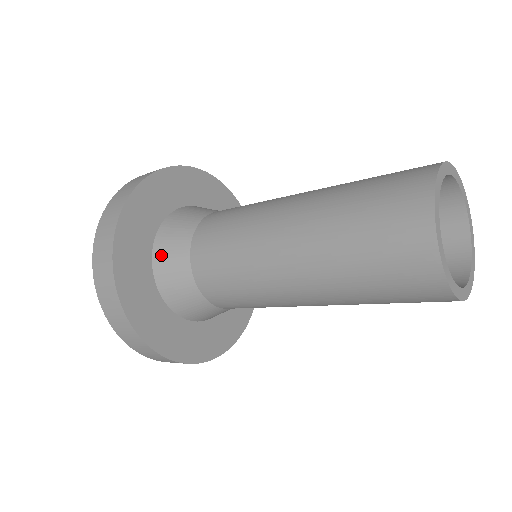
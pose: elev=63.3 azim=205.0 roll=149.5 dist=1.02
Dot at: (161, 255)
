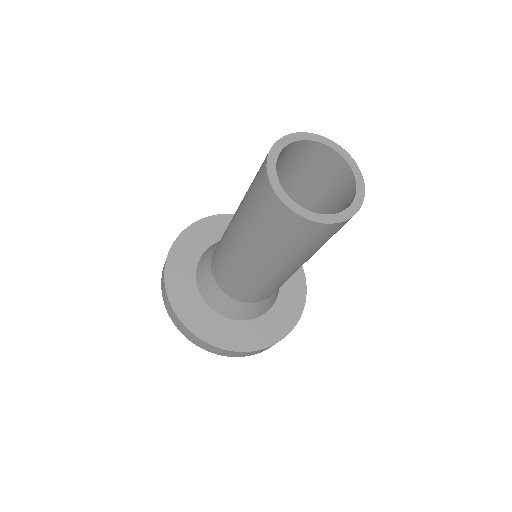
Dot at: (208, 297)
